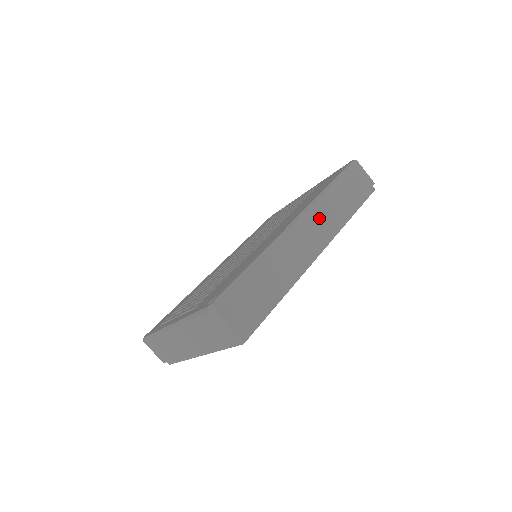
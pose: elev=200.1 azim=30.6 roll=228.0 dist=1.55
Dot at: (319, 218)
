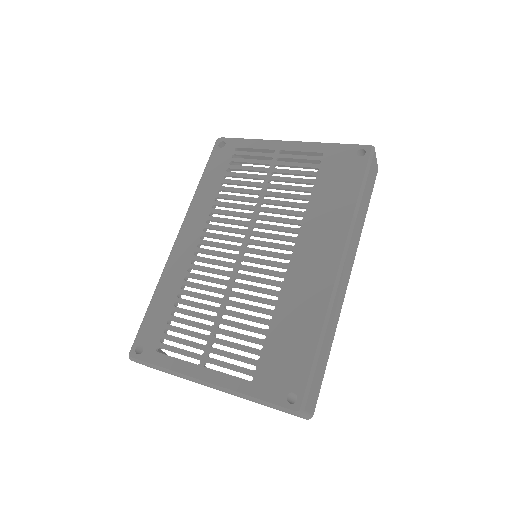
Dot at: (352, 249)
